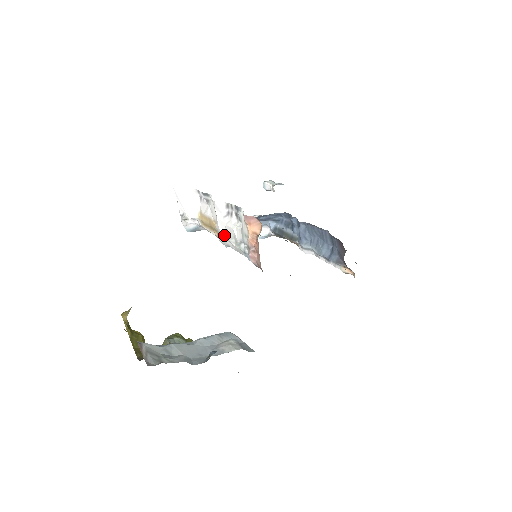
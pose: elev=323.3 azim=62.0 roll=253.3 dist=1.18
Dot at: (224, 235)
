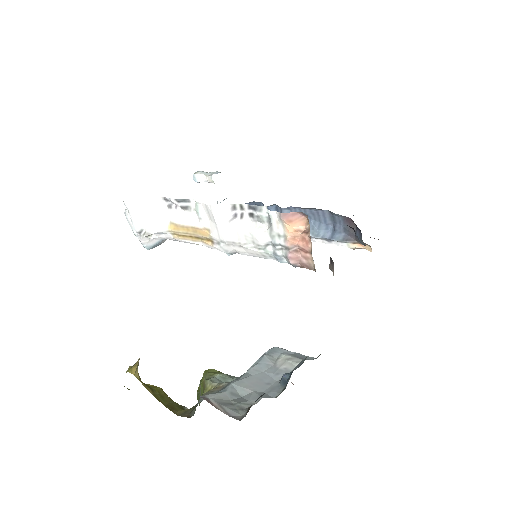
Dot at: (231, 242)
